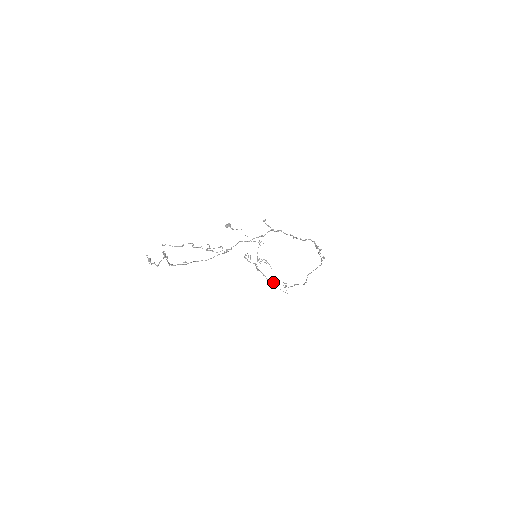
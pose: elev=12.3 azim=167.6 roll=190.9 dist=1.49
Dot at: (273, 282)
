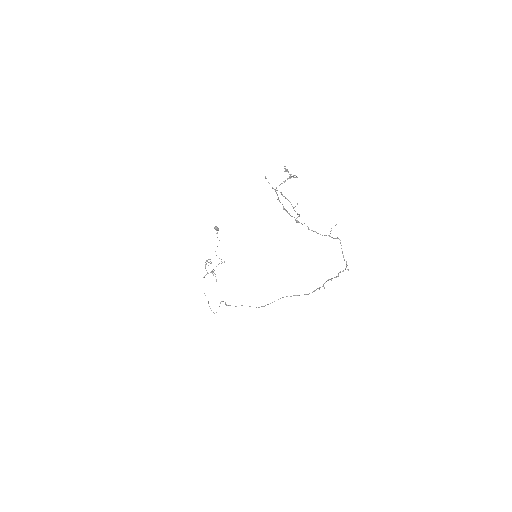
Dot at: occluded
